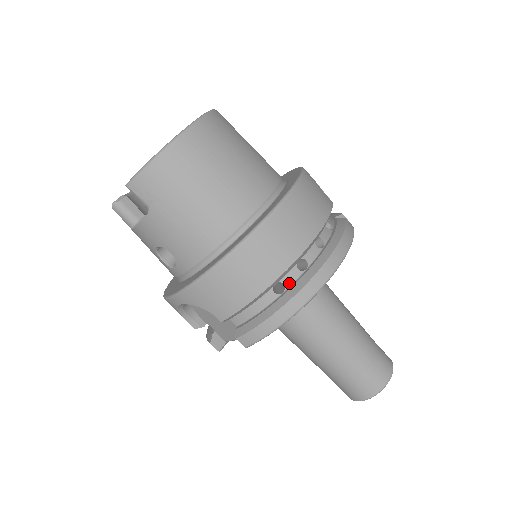
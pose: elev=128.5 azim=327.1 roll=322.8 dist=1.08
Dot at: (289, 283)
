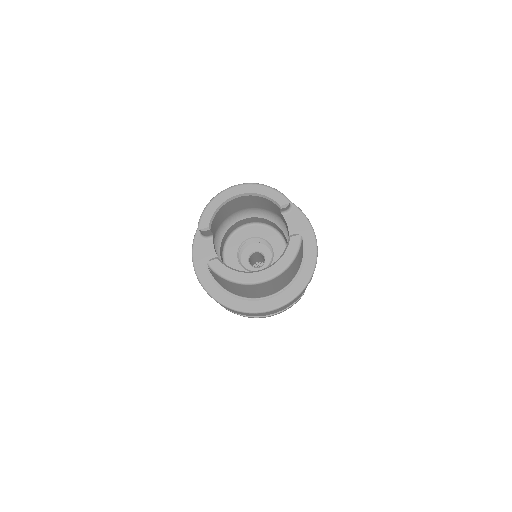
Dot at: occluded
